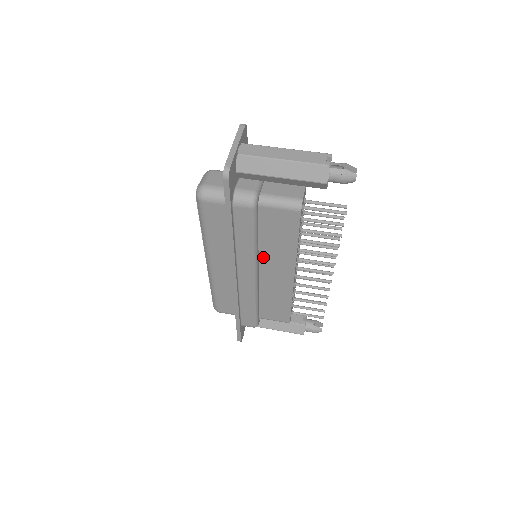
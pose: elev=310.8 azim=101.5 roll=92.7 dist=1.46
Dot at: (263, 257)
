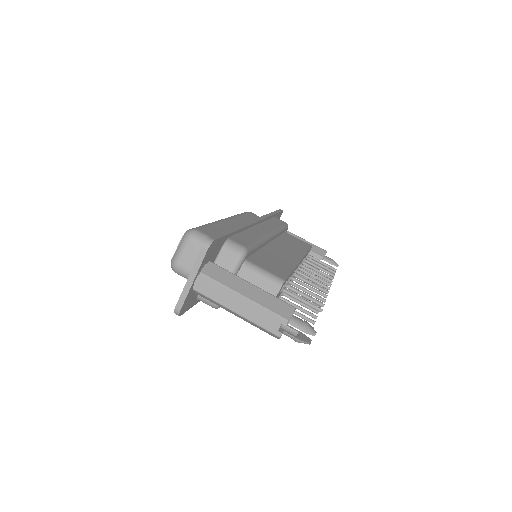
Dot at: occluded
